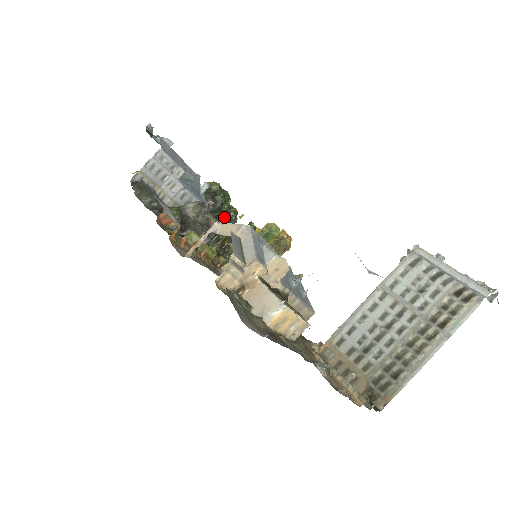
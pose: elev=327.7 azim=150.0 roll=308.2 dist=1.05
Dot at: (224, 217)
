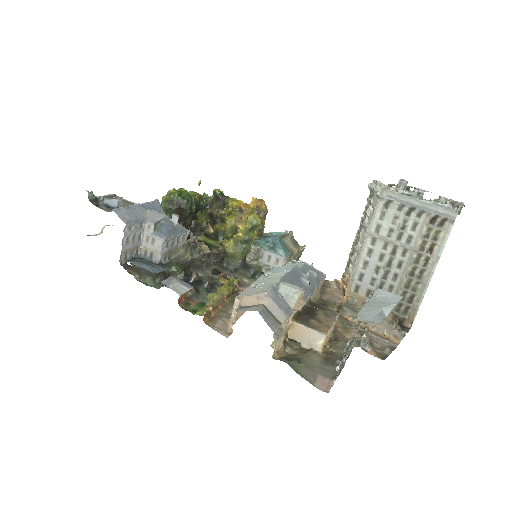
Dot at: occluded
